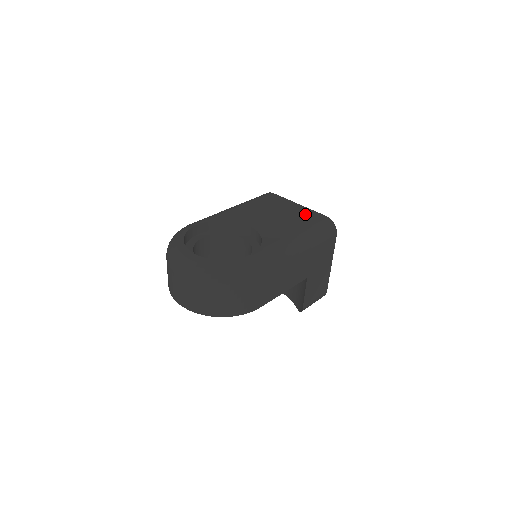
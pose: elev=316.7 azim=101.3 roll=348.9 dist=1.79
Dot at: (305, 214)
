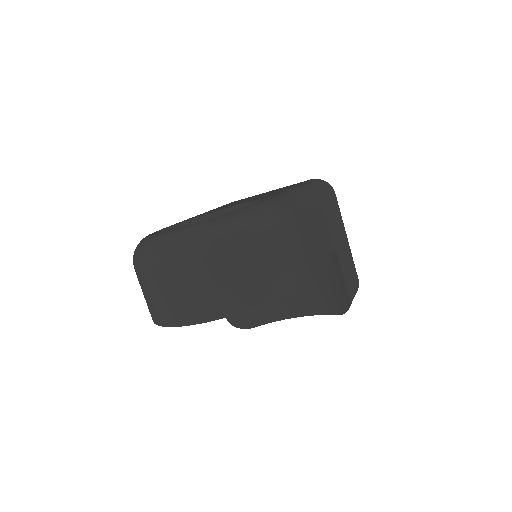
Dot at: occluded
